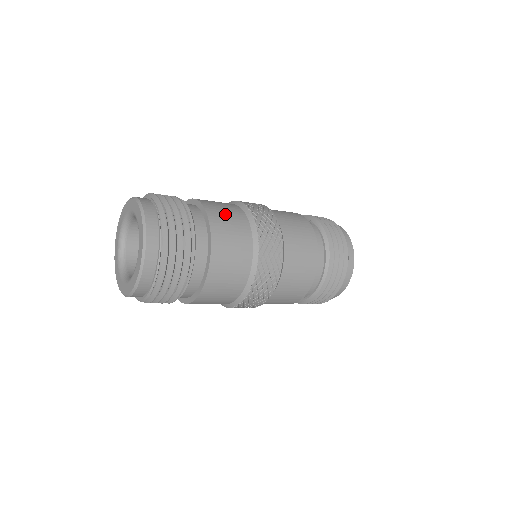
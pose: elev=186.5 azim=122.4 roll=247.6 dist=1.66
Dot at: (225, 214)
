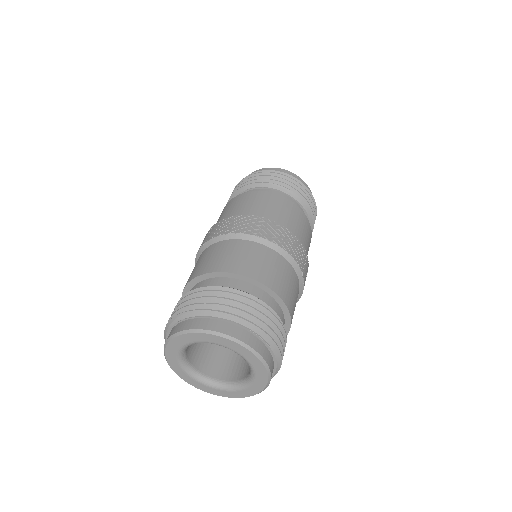
Dot at: (278, 275)
